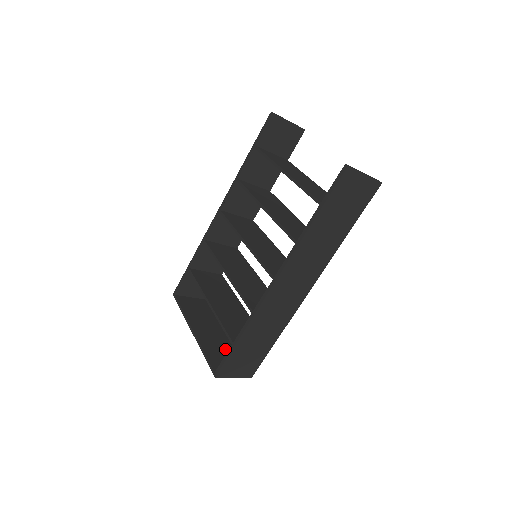
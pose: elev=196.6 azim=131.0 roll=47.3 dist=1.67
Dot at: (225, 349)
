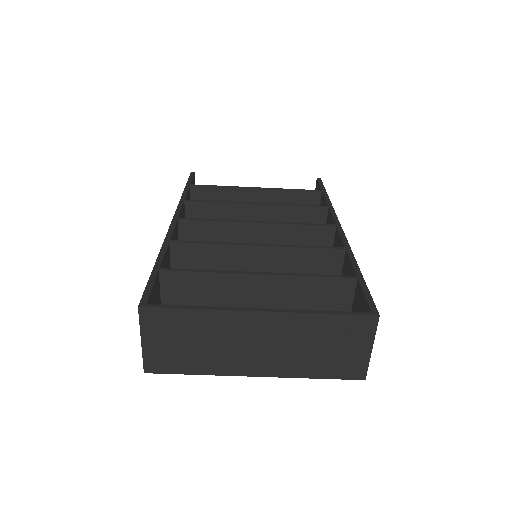
Dot at: (303, 353)
